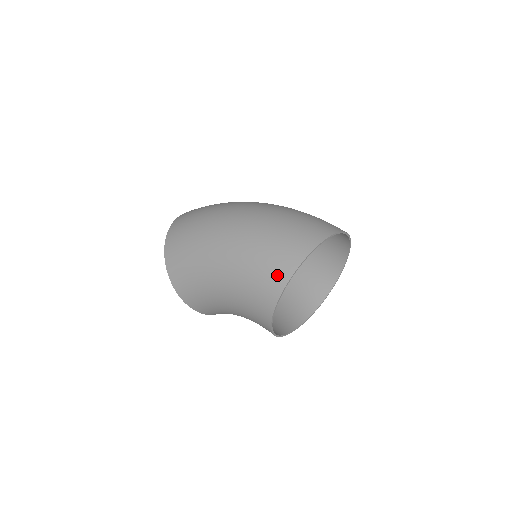
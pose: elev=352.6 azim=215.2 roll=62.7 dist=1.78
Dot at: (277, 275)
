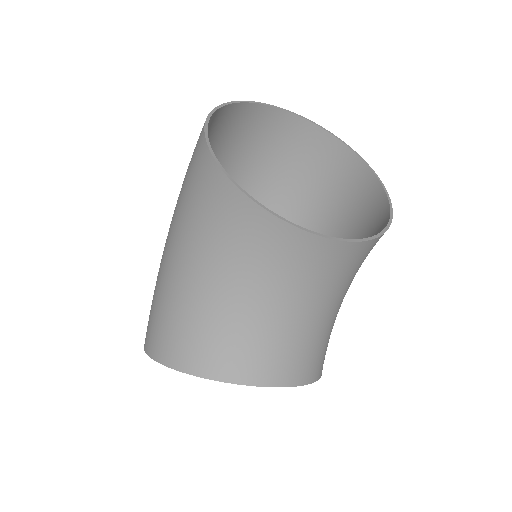
Dot at: (198, 140)
